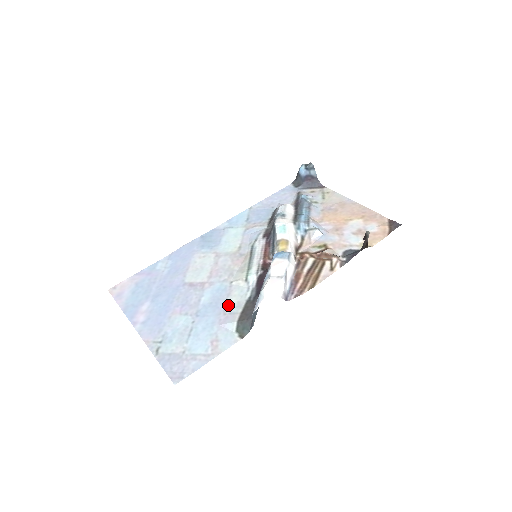
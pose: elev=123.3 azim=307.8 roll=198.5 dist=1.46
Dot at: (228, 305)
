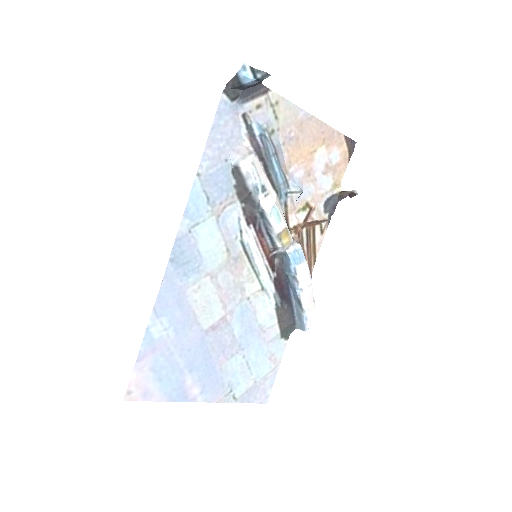
Dot at: (262, 322)
